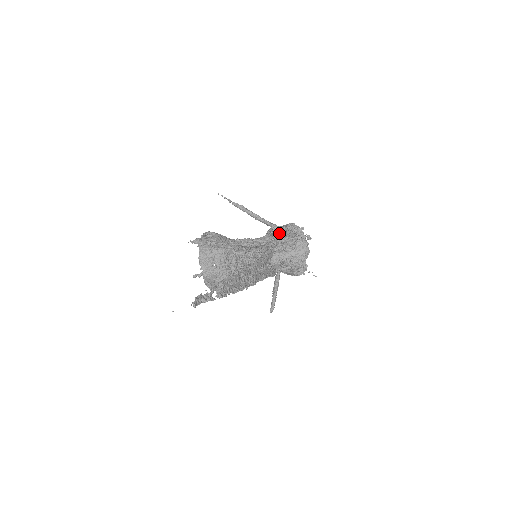
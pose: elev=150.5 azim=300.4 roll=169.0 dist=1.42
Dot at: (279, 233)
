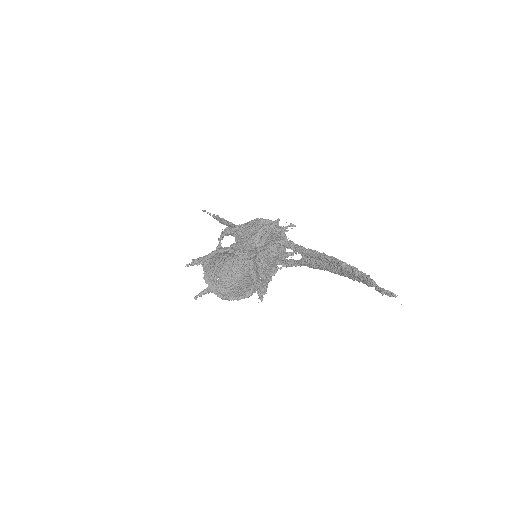
Dot at: (261, 230)
